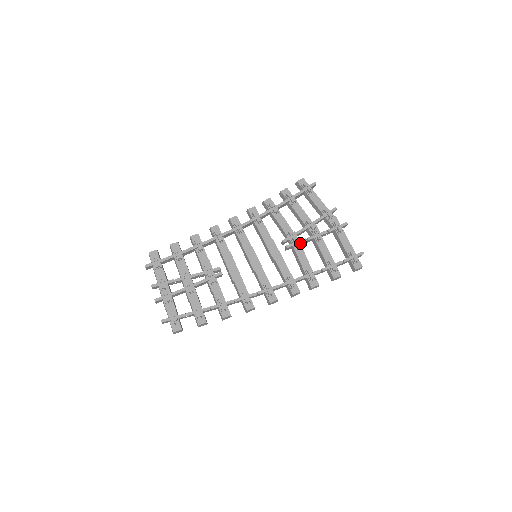
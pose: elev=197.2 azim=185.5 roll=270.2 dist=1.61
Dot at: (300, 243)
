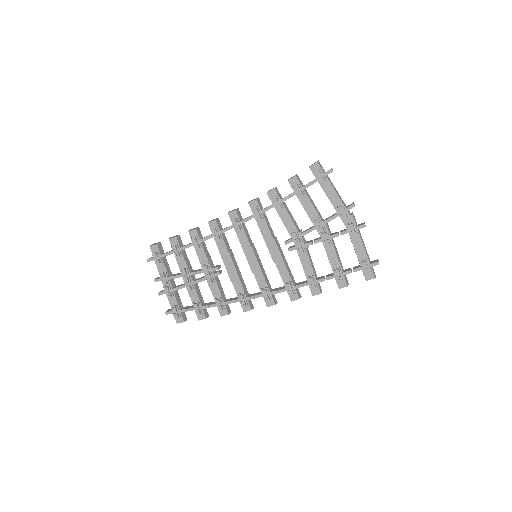
Dot at: (305, 246)
